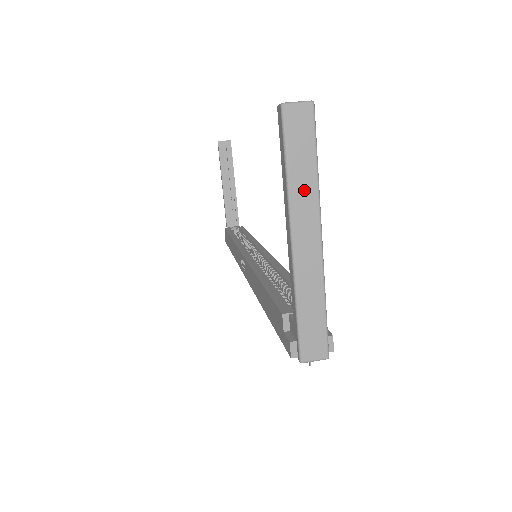
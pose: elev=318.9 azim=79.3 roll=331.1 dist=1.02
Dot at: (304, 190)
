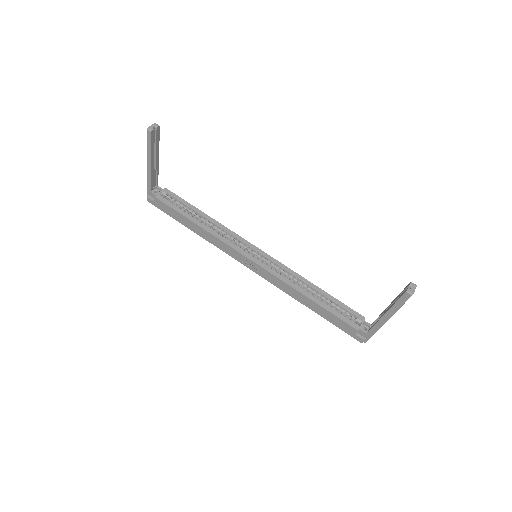
Dot at: occluded
